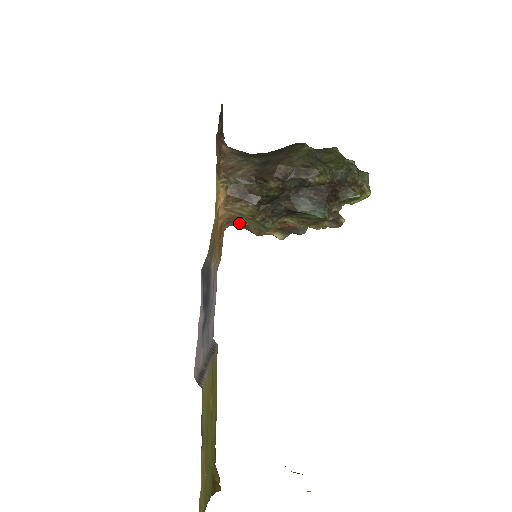
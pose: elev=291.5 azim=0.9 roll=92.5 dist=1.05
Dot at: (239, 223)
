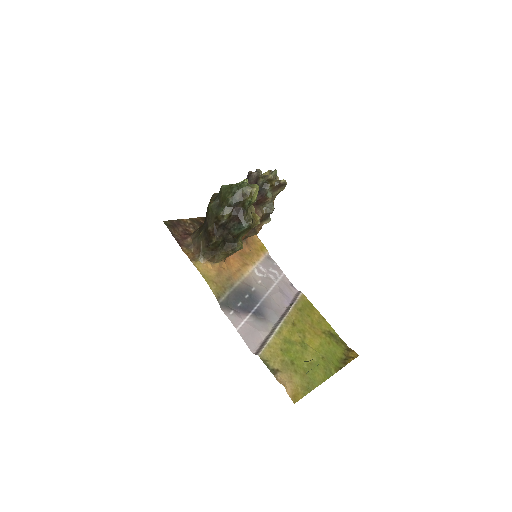
Dot at: occluded
